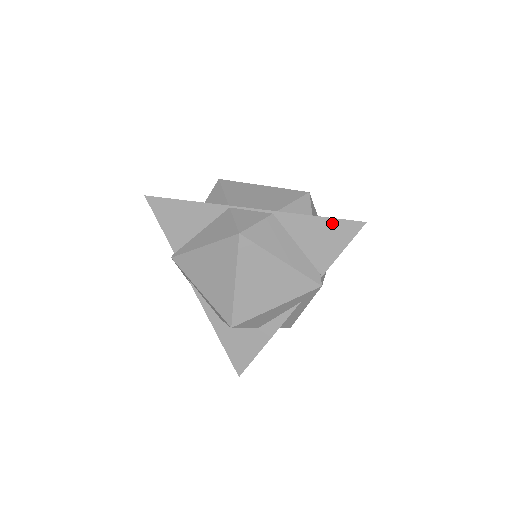
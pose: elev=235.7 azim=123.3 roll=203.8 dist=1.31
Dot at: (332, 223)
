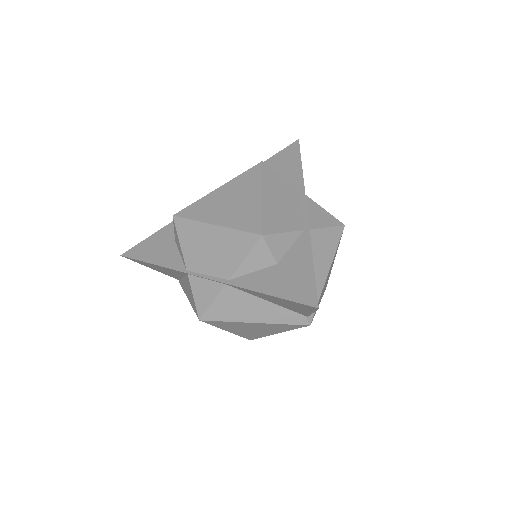
Dot at: (285, 300)
